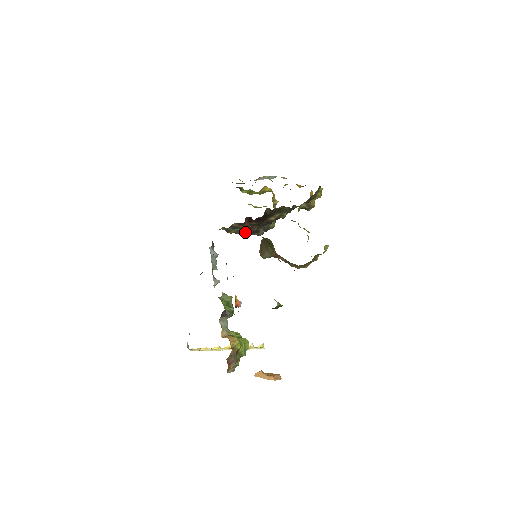
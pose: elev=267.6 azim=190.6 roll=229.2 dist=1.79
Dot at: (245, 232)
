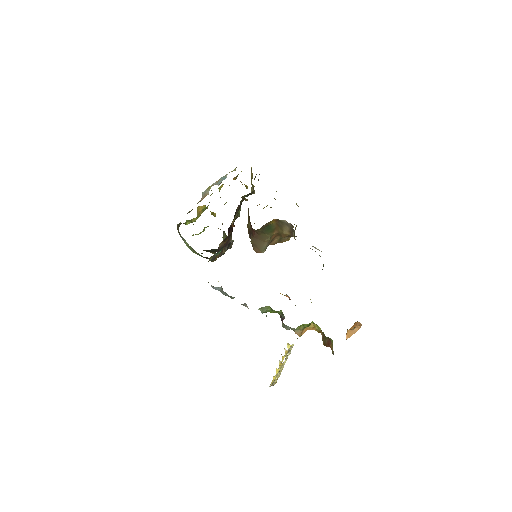
Dot at: (223, 251)
